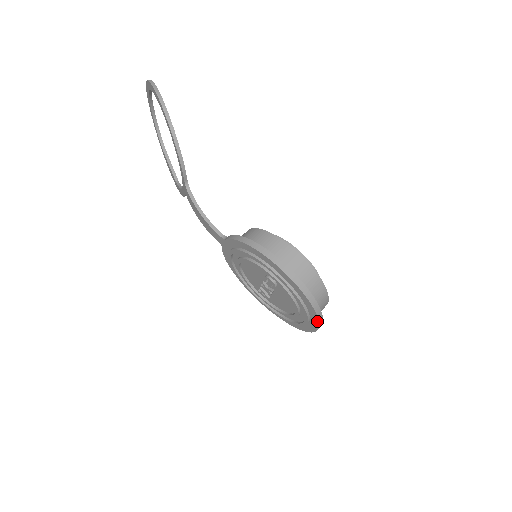
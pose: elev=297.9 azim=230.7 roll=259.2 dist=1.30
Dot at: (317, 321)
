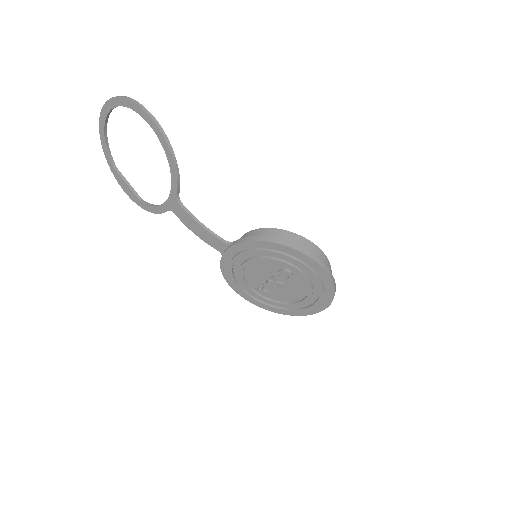
Dot at: (331, 299)
